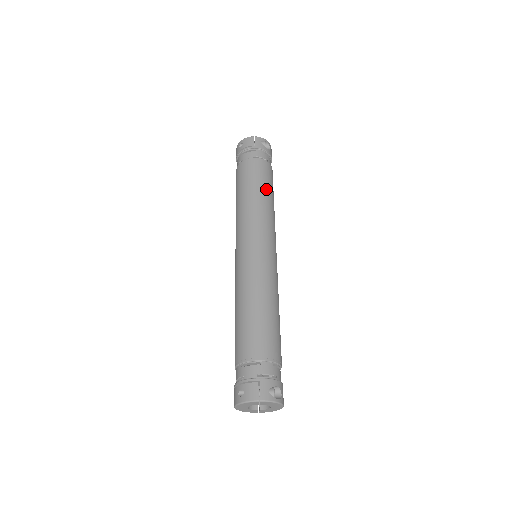
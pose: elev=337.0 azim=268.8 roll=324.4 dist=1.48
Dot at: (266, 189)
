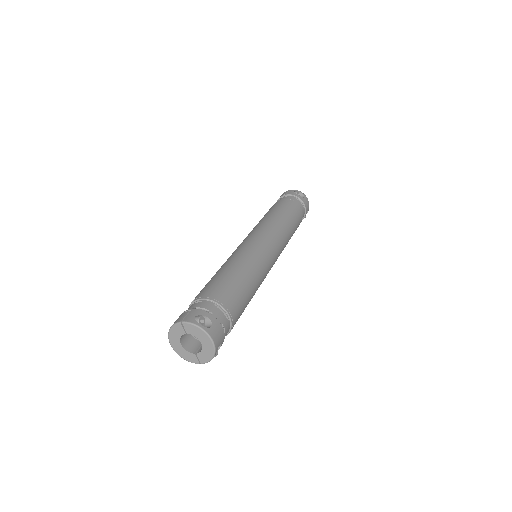
Dot at: (282, 213)
